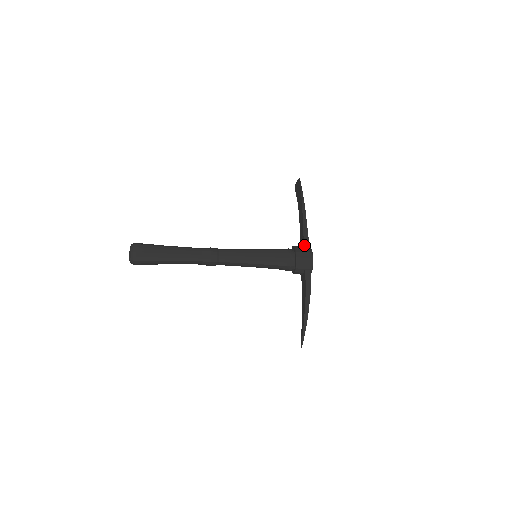
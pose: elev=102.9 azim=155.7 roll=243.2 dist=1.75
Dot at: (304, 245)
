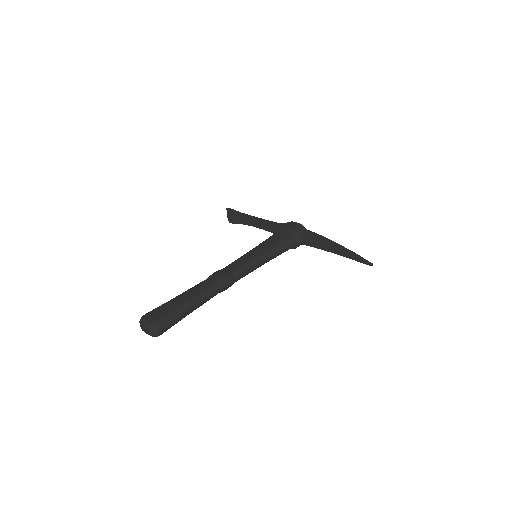
Dot at: (280, 225)
